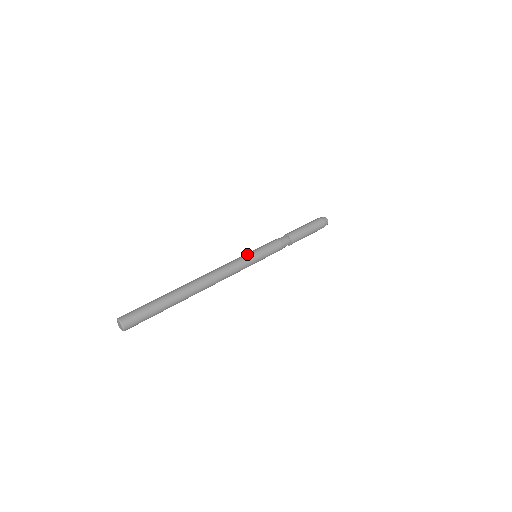
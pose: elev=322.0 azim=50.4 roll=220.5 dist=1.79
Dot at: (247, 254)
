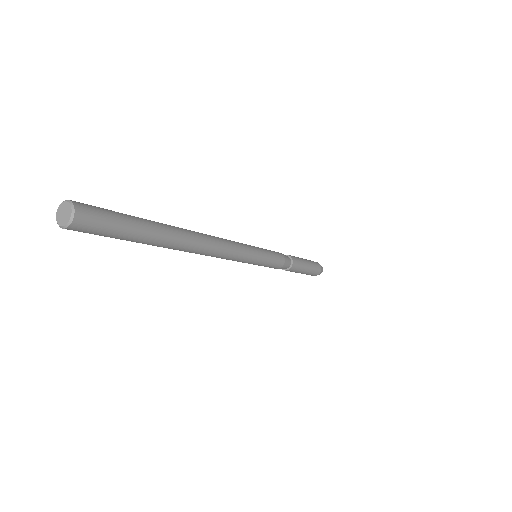
Dot at: occluded
